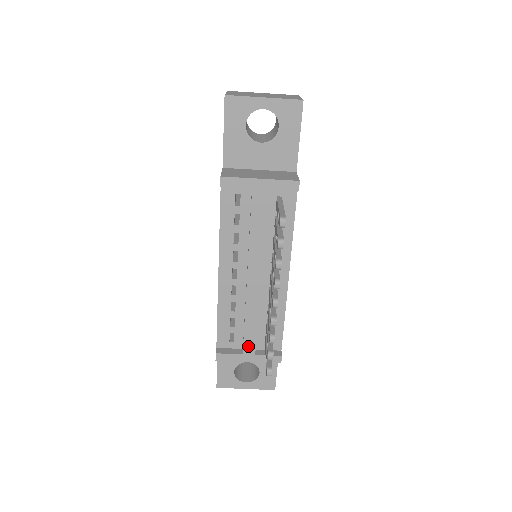
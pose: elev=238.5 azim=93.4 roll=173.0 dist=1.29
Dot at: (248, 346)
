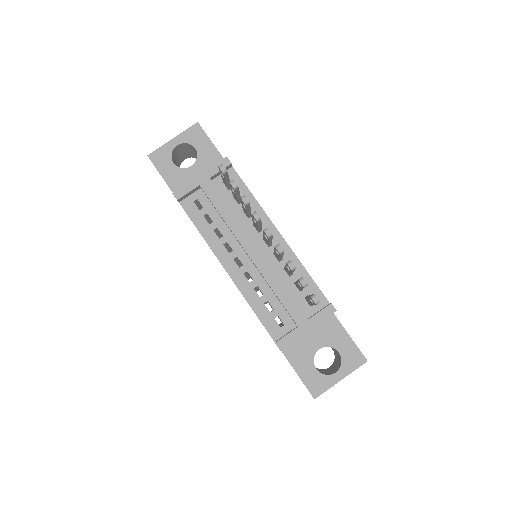
Dot at: (296, 315)
